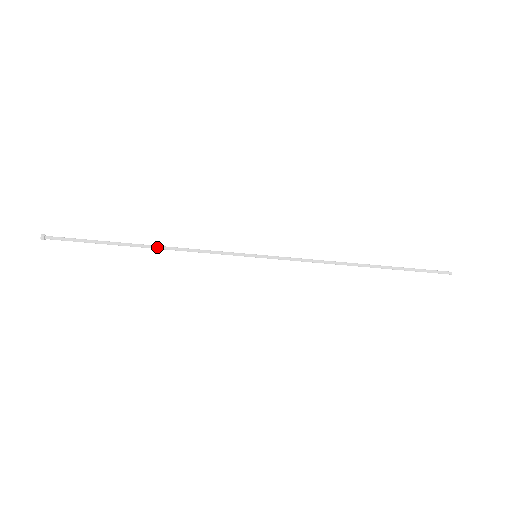
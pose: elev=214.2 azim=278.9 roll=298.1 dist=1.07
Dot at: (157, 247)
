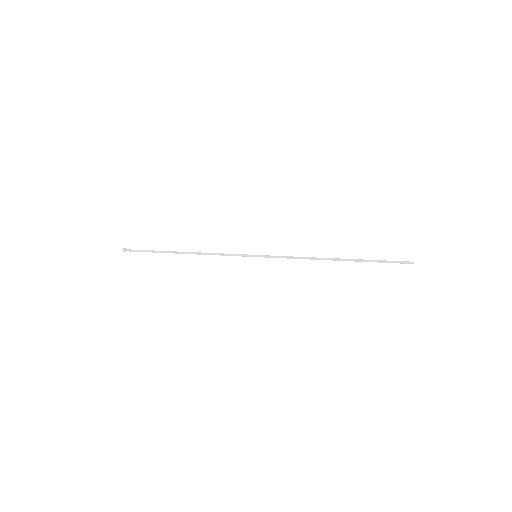
Dot at: (190, 253)
